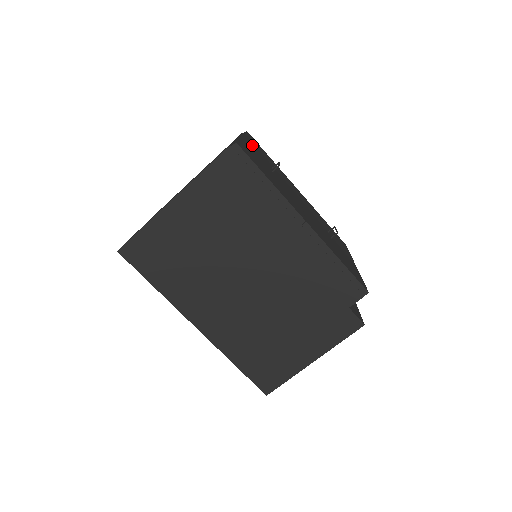
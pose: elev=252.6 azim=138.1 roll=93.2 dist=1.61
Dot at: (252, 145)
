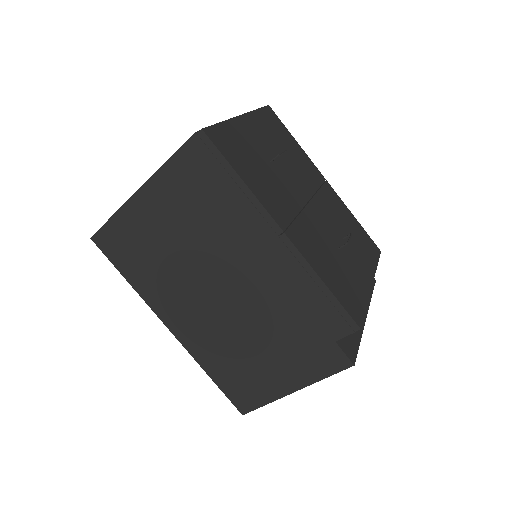
Dot at: (256, 126)
